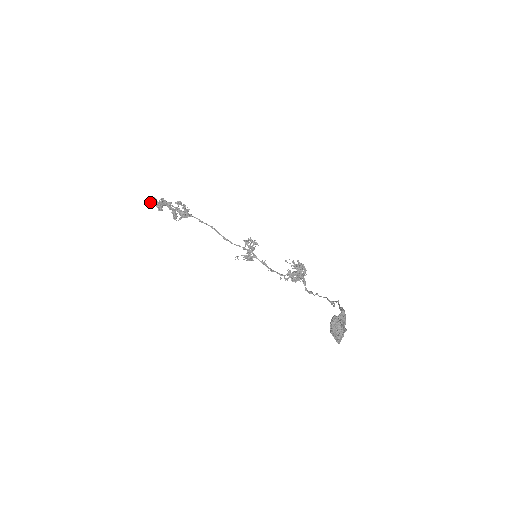
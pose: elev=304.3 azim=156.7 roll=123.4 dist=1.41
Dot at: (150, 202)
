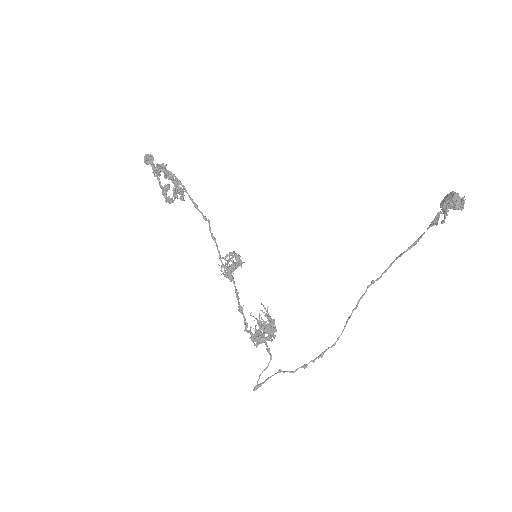
Dot at: (148, 159)
